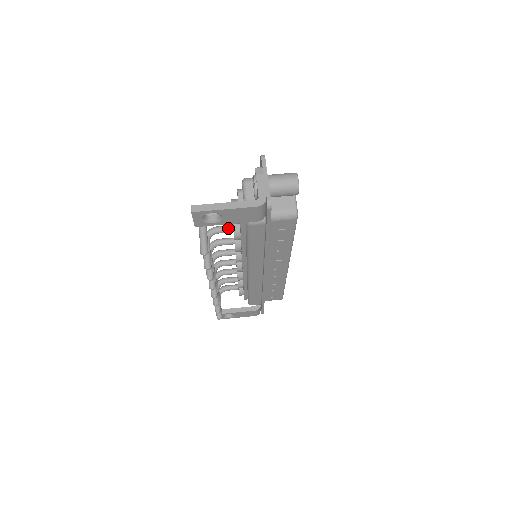
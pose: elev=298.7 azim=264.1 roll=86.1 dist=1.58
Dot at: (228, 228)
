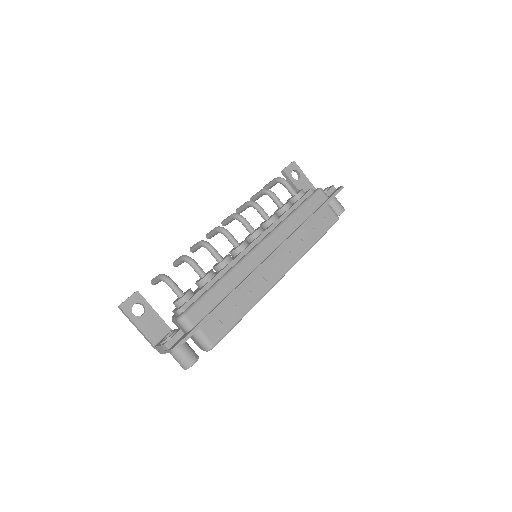
Dot at: occluded
